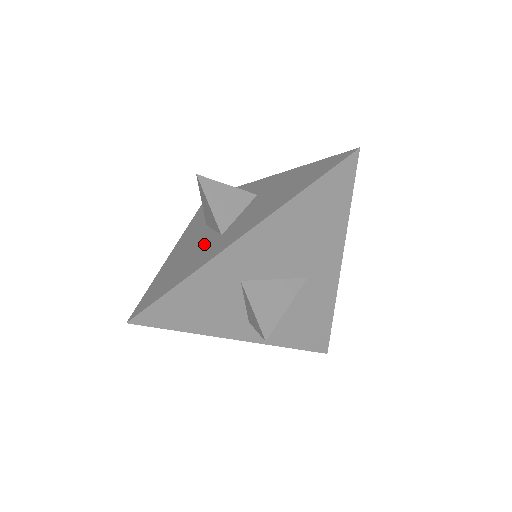
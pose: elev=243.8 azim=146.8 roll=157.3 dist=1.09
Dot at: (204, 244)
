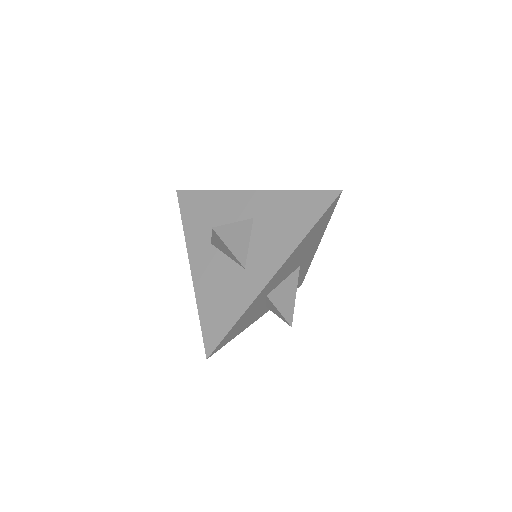
Dot at: (231, 276)
